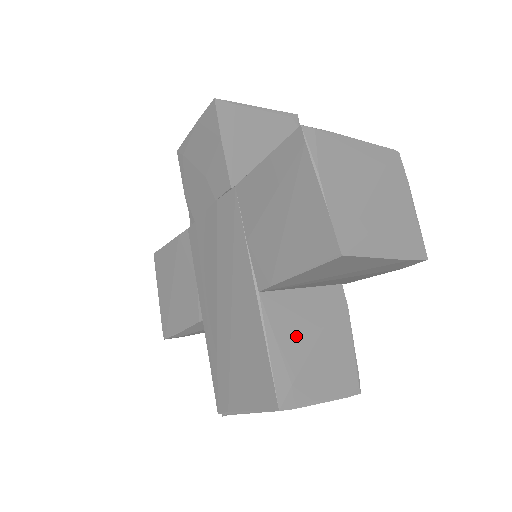
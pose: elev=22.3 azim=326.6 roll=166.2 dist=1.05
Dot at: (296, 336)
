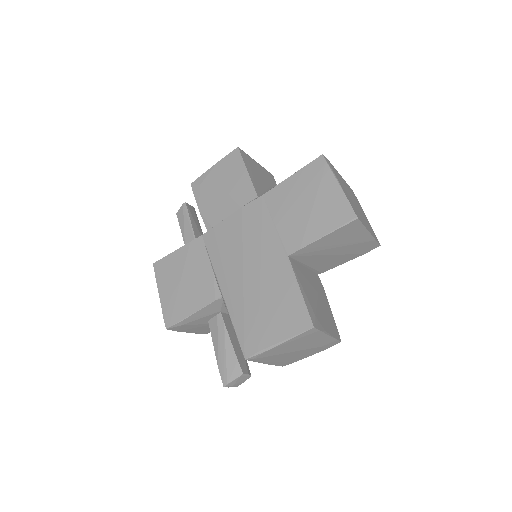
Dot at: (309, 290)
